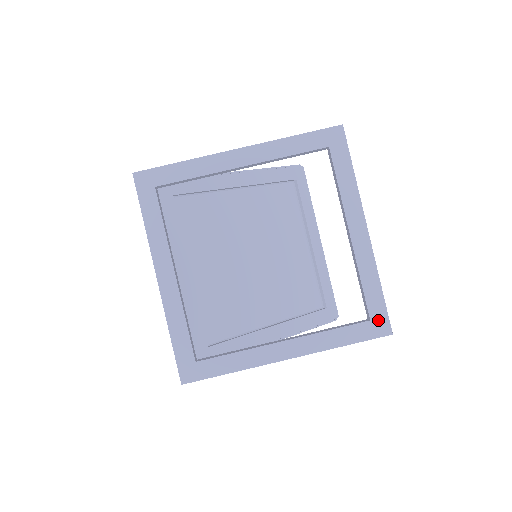
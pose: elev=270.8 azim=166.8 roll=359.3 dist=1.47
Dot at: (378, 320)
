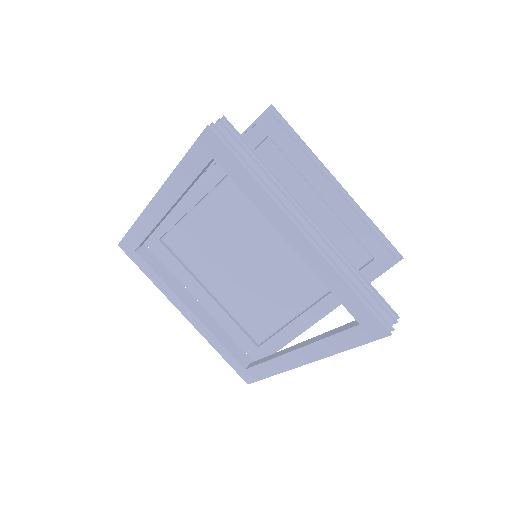
Dot at: (368, 323)
